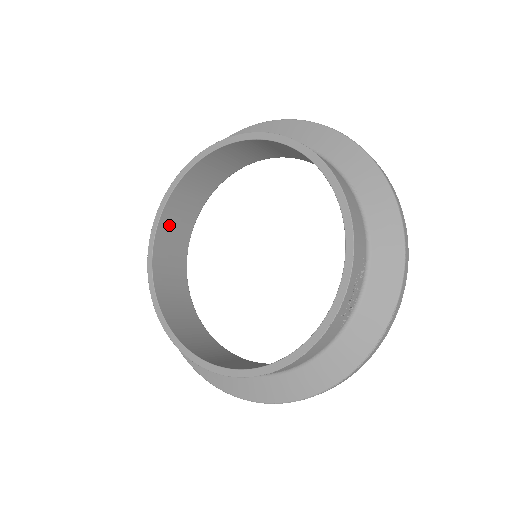
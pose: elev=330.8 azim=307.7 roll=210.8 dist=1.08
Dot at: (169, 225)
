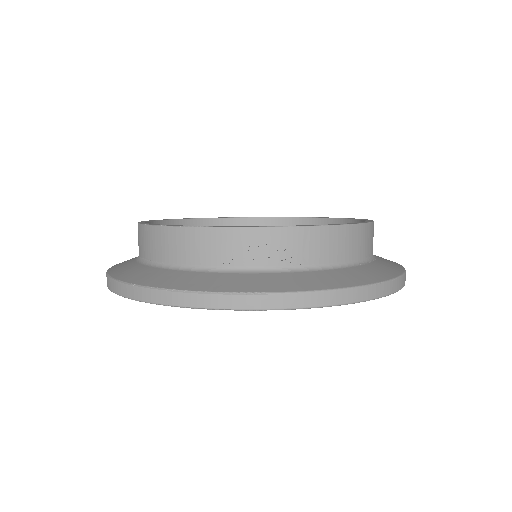
Dot at: occluded
